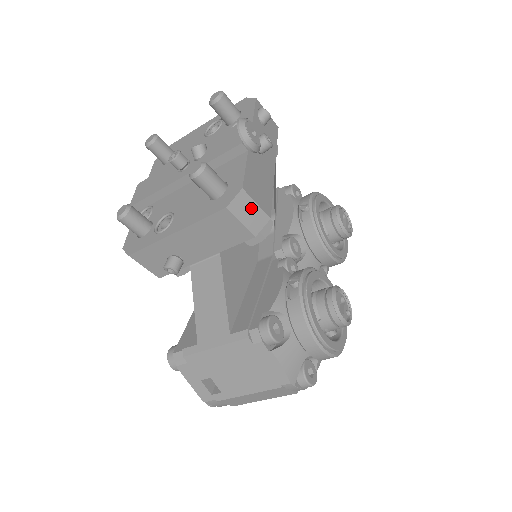
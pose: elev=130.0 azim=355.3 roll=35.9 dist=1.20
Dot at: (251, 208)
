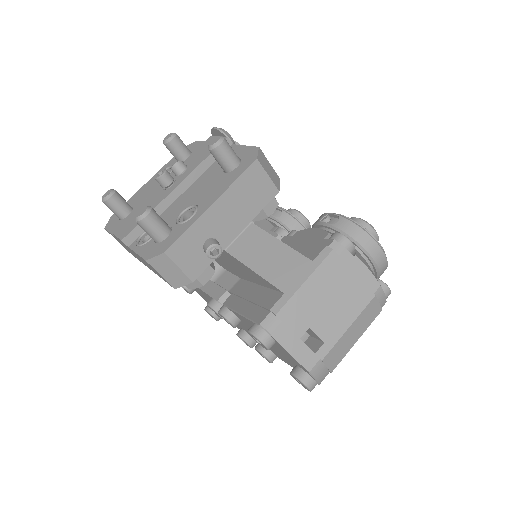
Dot at: (268, 166)
